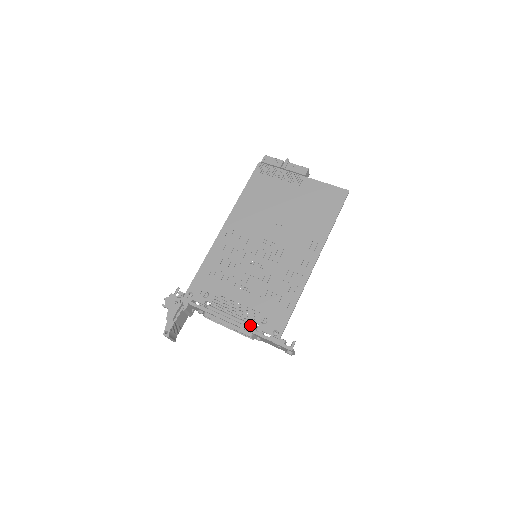
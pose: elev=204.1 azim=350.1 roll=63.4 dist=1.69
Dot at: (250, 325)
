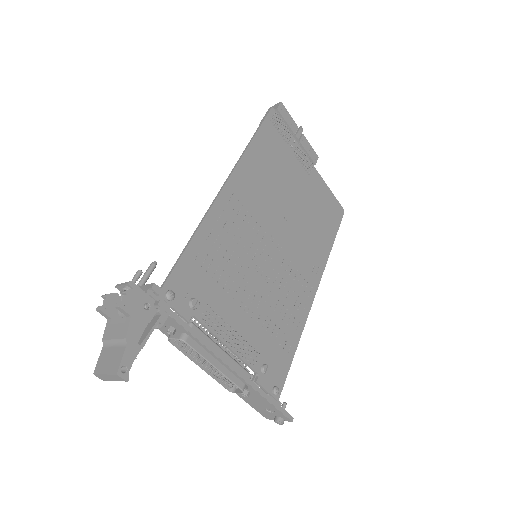
Dot at: (247, 372)
